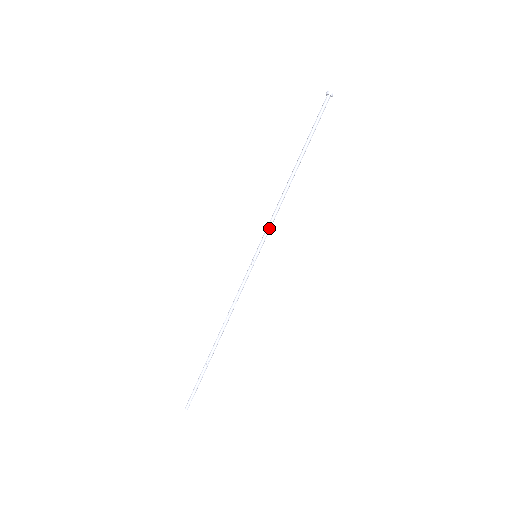
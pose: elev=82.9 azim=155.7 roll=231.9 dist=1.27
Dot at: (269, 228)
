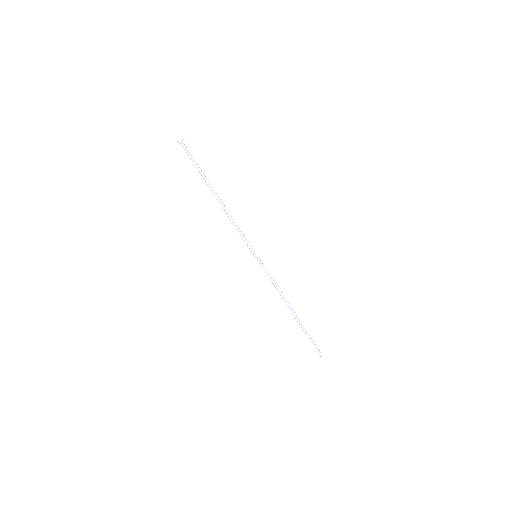
Dot at: (244, 236)
